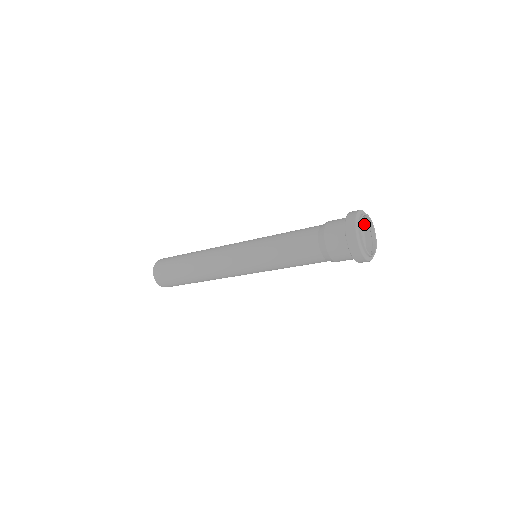
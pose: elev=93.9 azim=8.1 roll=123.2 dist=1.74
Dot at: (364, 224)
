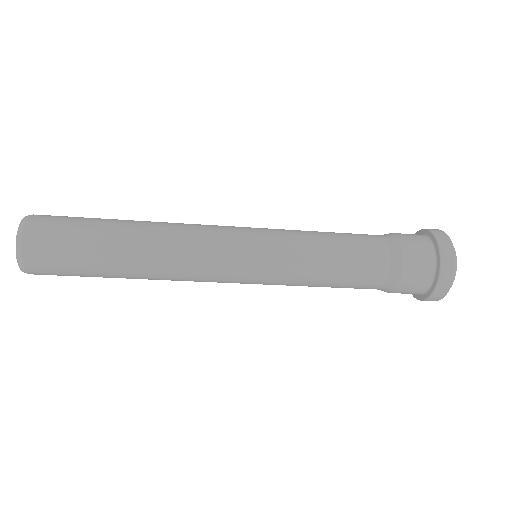
Dot at: occluded
